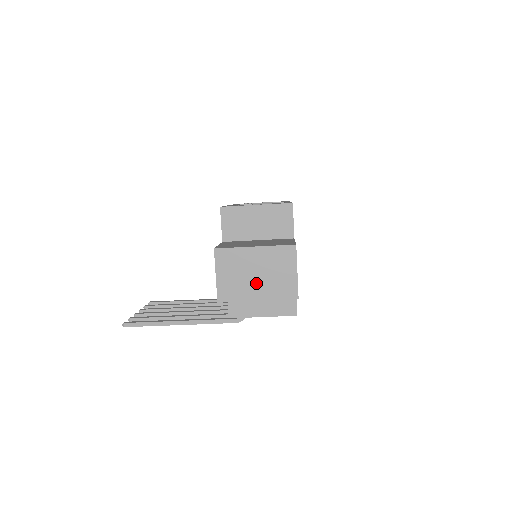
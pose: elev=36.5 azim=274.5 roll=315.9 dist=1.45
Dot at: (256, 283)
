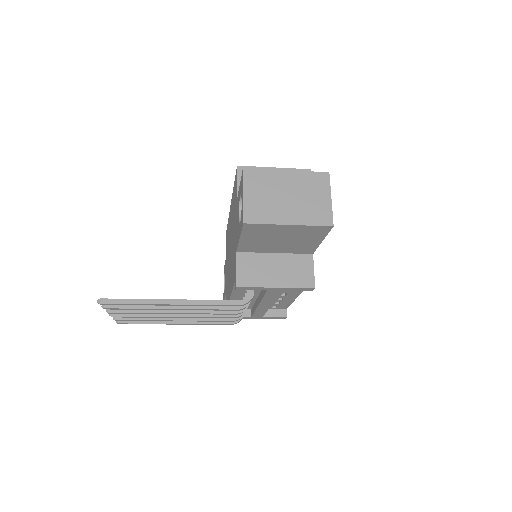
Dot at: (287, 206)
